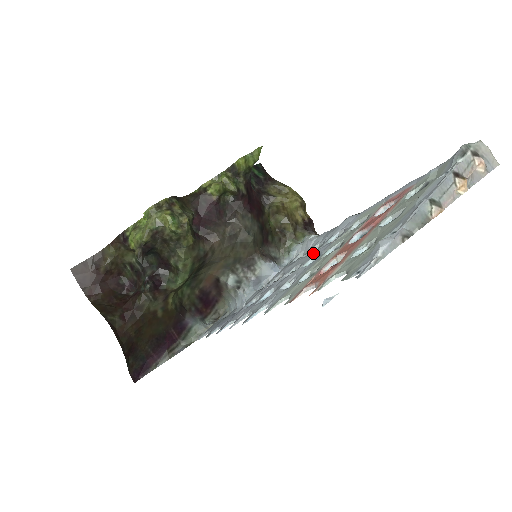
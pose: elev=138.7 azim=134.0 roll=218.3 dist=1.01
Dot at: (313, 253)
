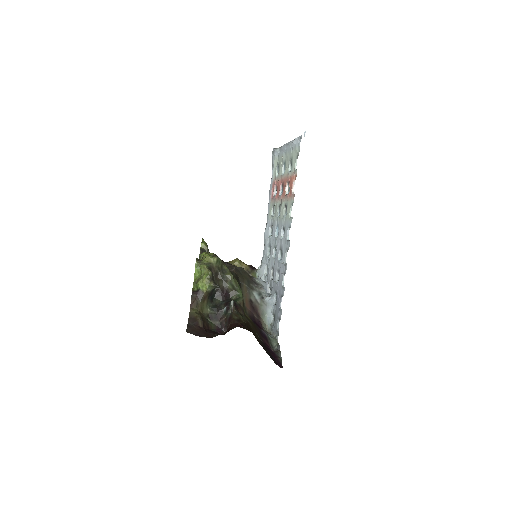
Dot at: (272, 243)
